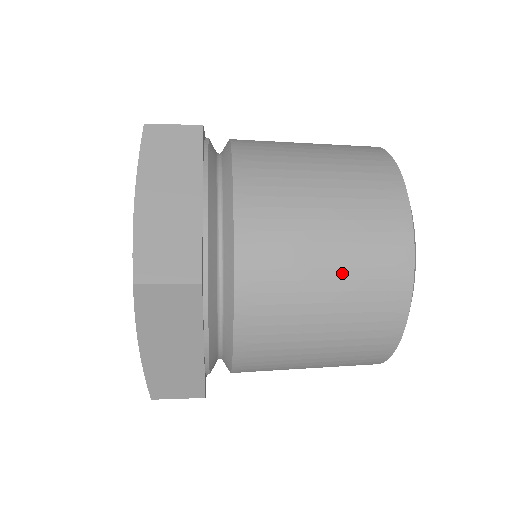
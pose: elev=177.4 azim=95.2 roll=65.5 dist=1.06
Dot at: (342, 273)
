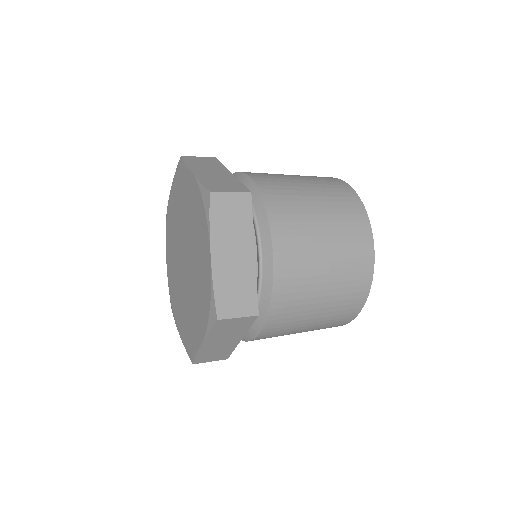
Dot at: (325, 204)
